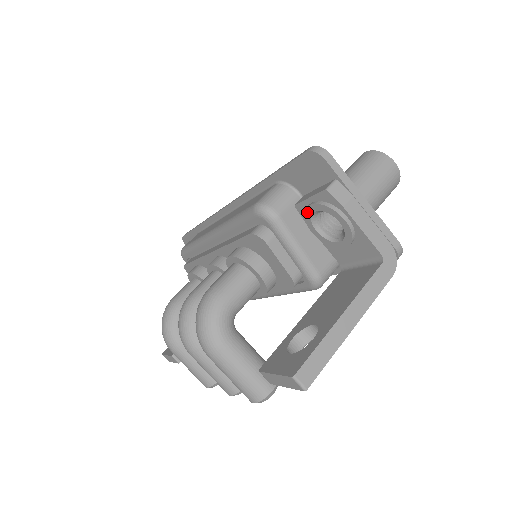
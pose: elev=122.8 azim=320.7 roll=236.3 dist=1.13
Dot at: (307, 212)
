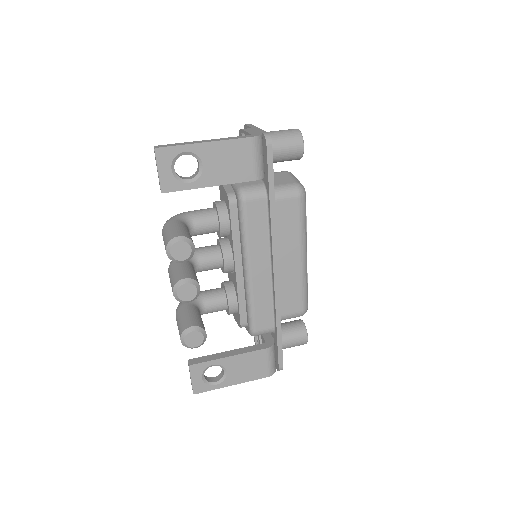
Dot at: occluded
